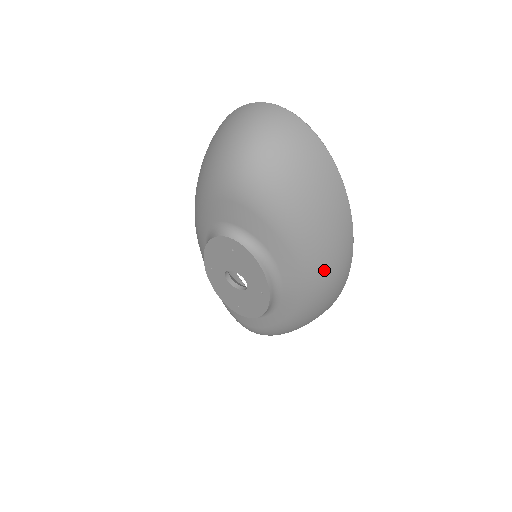
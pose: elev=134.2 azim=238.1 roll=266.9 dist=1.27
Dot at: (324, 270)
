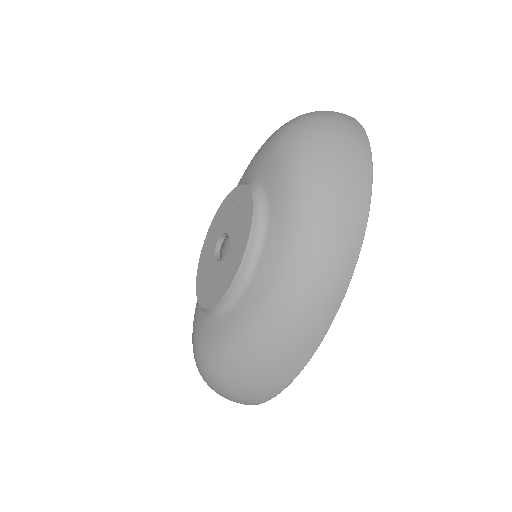
Dot at: (310, 262)
